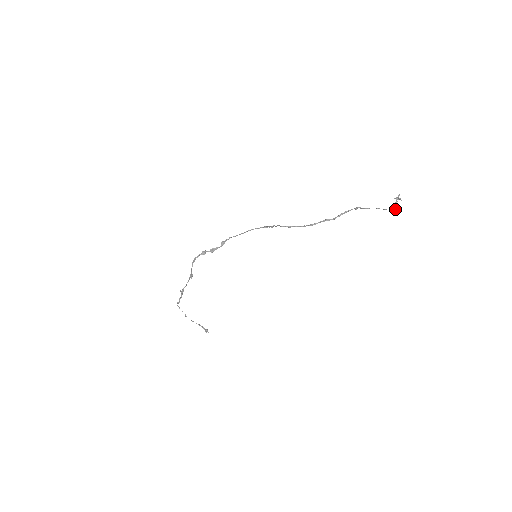
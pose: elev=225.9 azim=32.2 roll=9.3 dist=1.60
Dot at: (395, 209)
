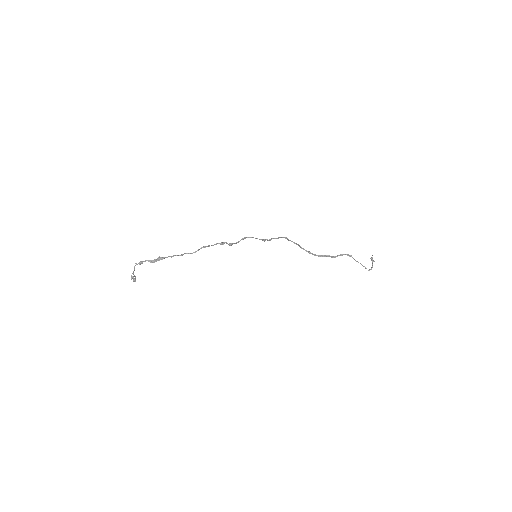
Dot at: occluded
